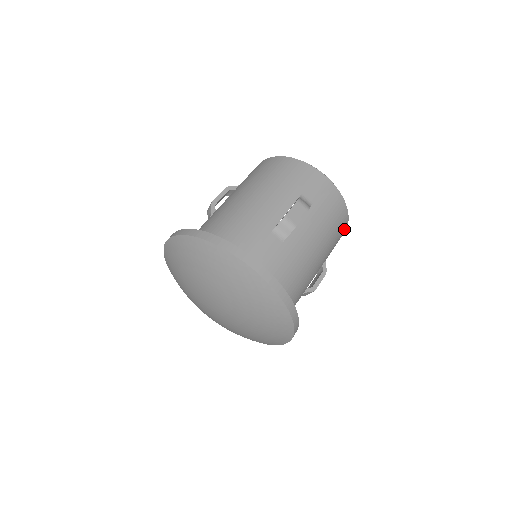
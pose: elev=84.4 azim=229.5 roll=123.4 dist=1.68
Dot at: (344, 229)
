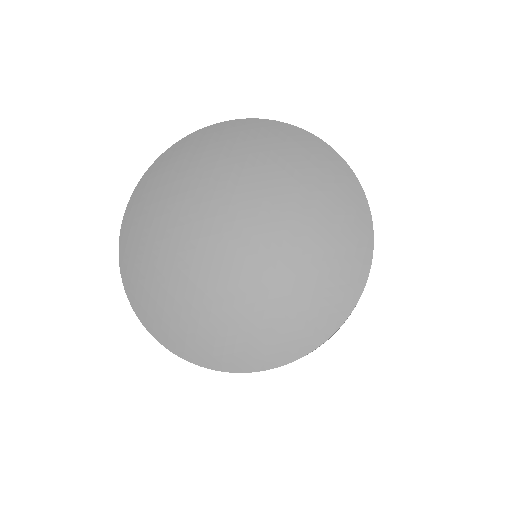
Dot at: occluded
